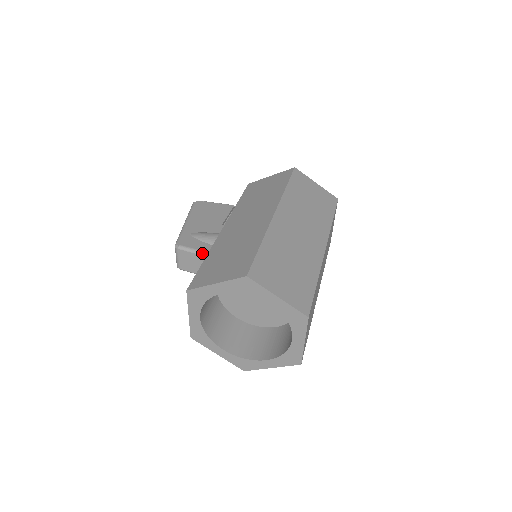
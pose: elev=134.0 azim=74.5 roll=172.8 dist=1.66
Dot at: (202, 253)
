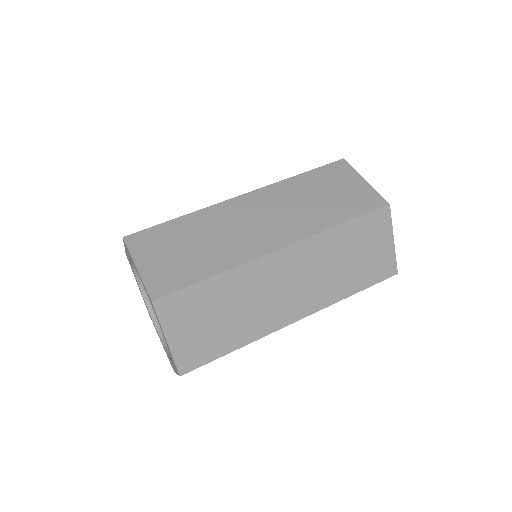
Dot at: occluded
